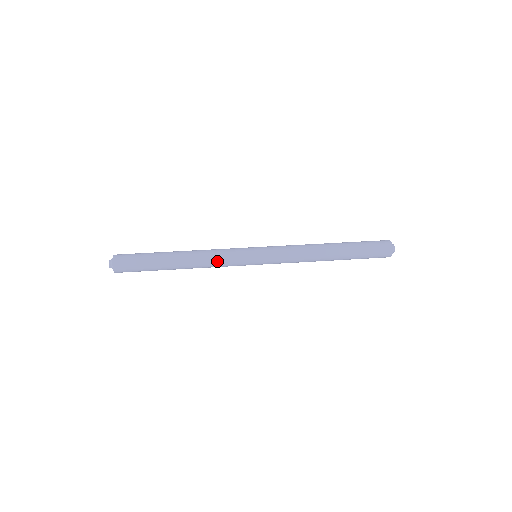
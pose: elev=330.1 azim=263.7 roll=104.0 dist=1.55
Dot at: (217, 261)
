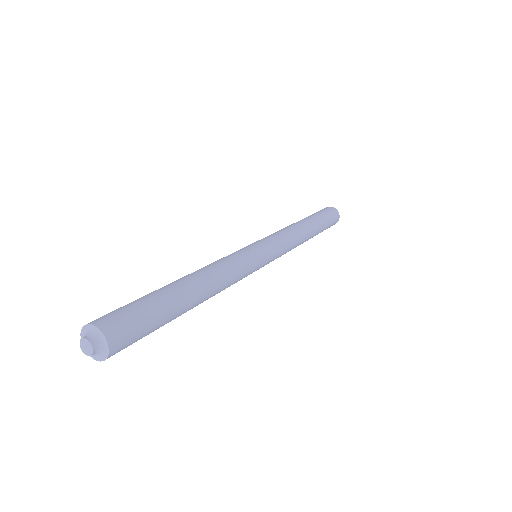
Dot at: (234, 270)
